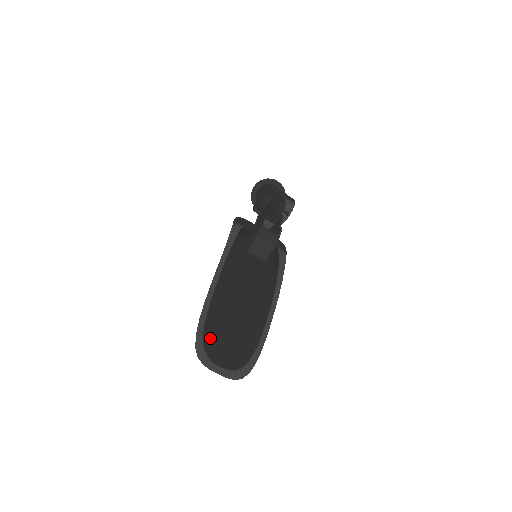
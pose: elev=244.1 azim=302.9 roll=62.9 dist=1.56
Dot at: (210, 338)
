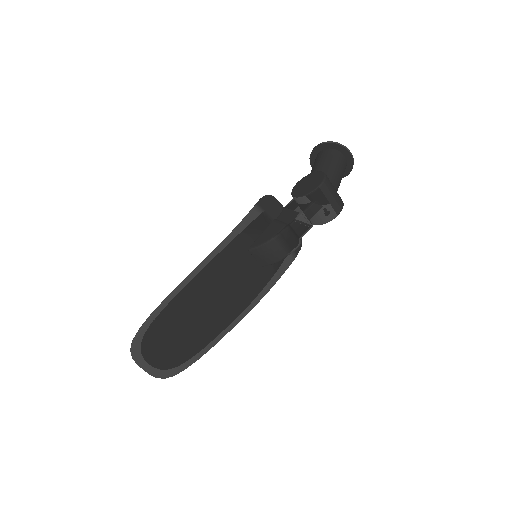
Dot at: (152, 336)
